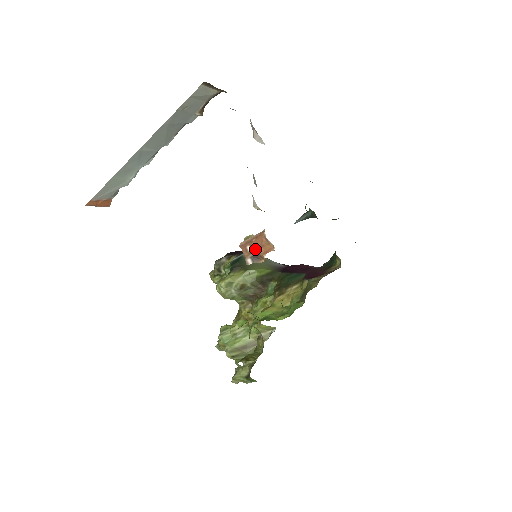
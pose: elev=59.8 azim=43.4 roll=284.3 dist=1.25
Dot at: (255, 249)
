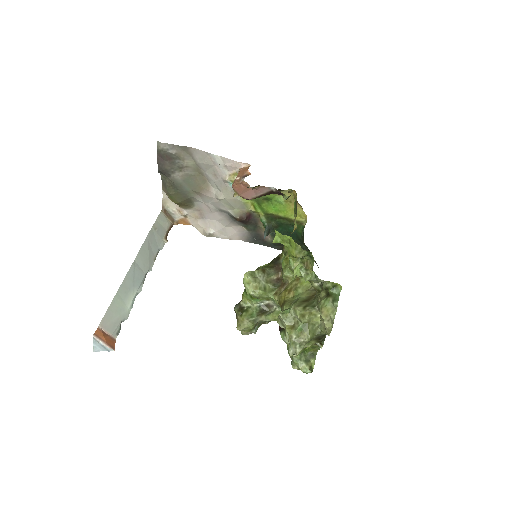
Dot at: (241, 176)
